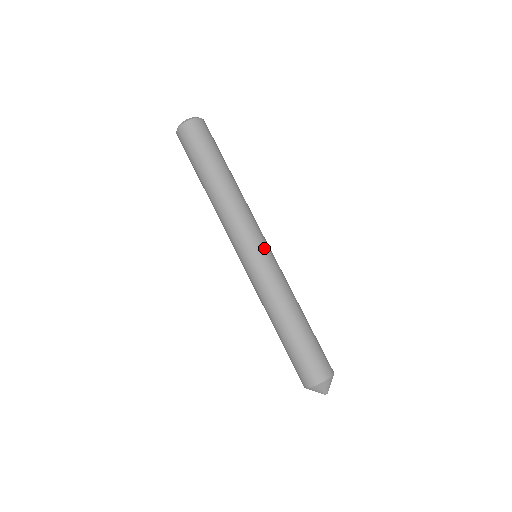
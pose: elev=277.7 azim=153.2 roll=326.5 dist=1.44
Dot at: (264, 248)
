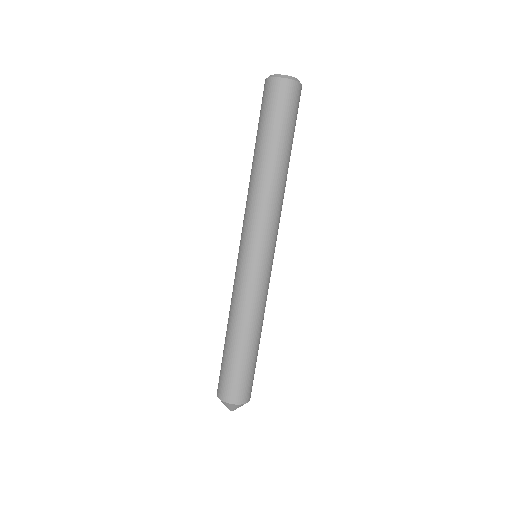
Dot at: (270, 258)
